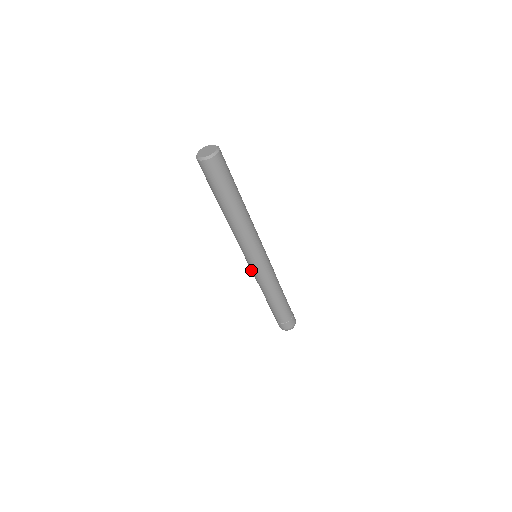
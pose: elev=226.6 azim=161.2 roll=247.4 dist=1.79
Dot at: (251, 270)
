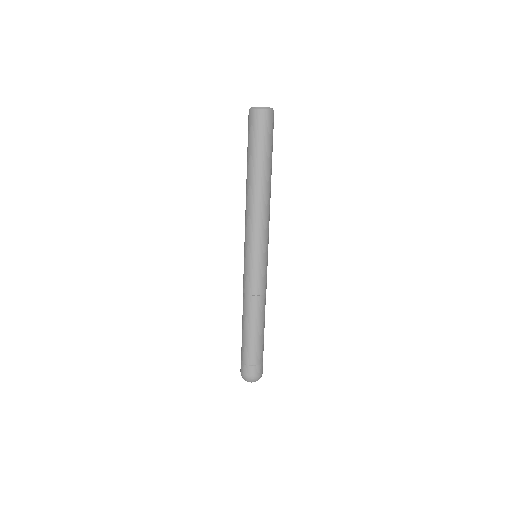
Dot at: (244, 271)
